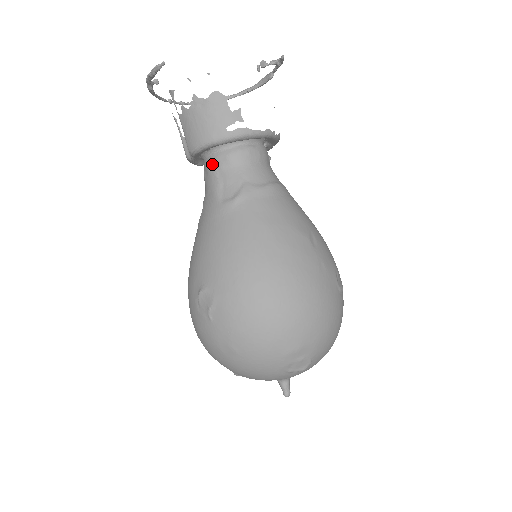
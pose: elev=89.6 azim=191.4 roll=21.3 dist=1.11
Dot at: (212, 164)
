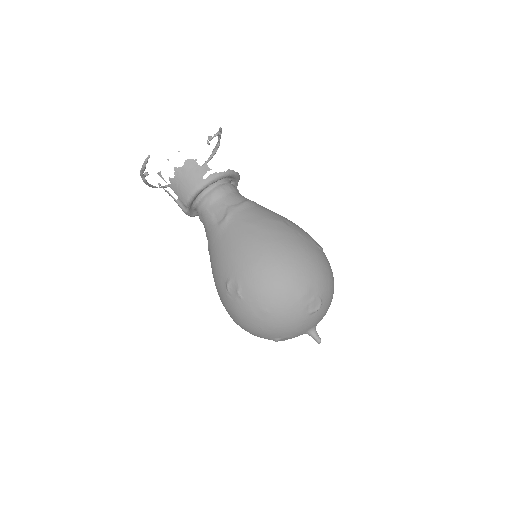
Dot at: (202, 206)
